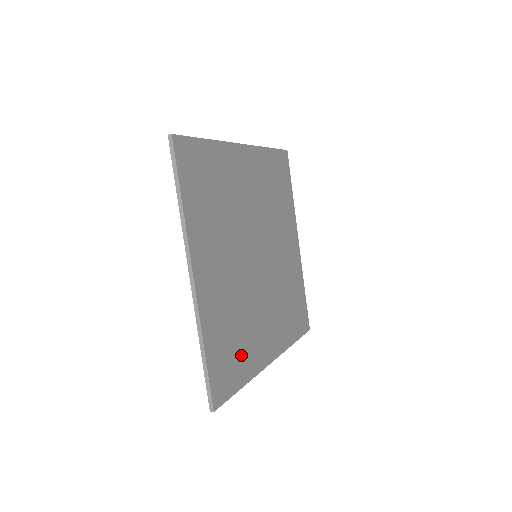
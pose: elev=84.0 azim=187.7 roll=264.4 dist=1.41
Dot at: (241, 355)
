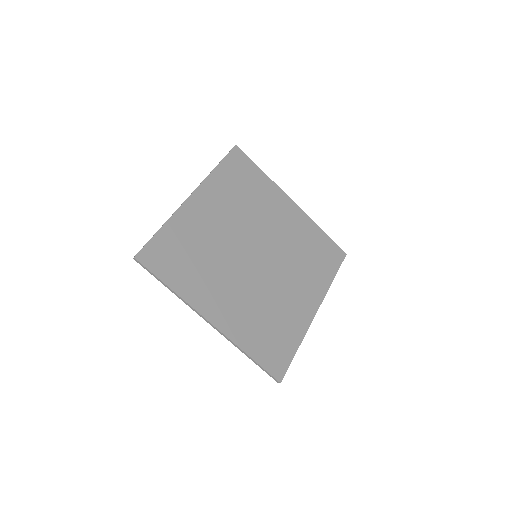
Dot at: (283, 332)
